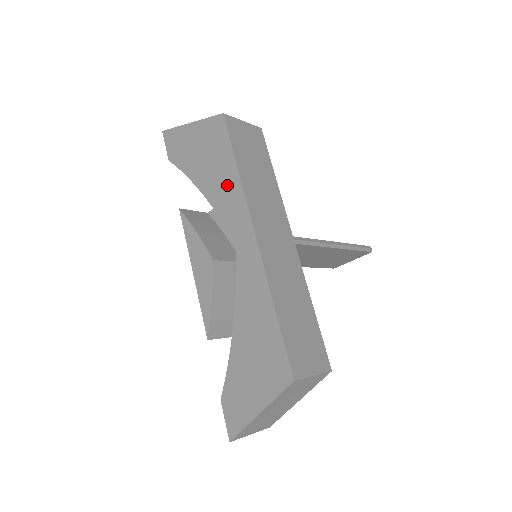
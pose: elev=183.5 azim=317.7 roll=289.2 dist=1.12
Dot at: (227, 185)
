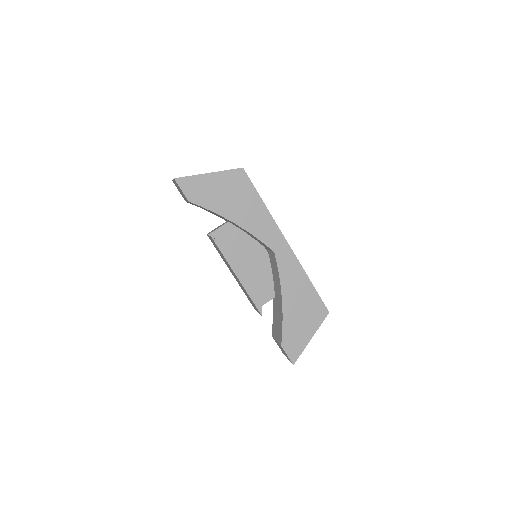
Dot at: (258, 216)
